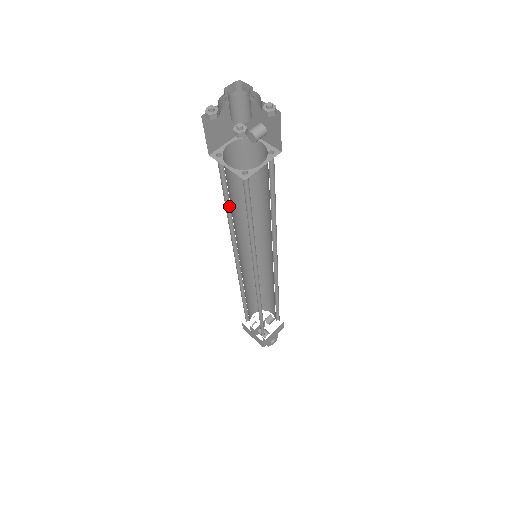
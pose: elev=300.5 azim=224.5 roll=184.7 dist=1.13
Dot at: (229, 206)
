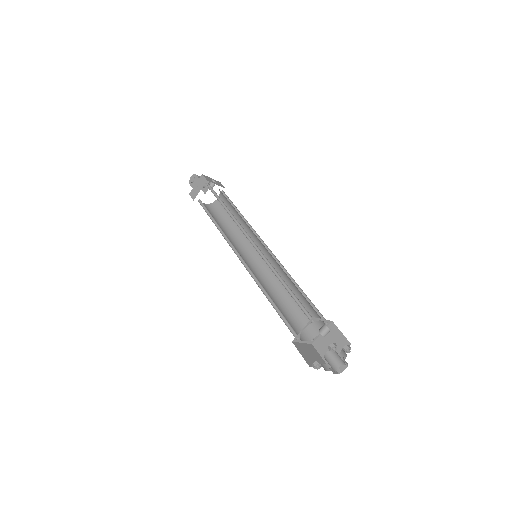
Dot at: (271, 300)
